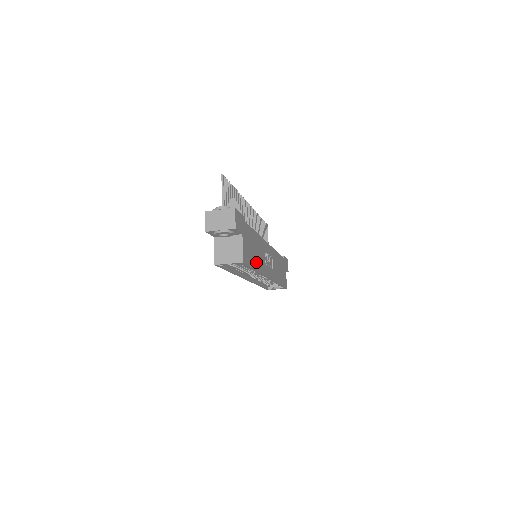
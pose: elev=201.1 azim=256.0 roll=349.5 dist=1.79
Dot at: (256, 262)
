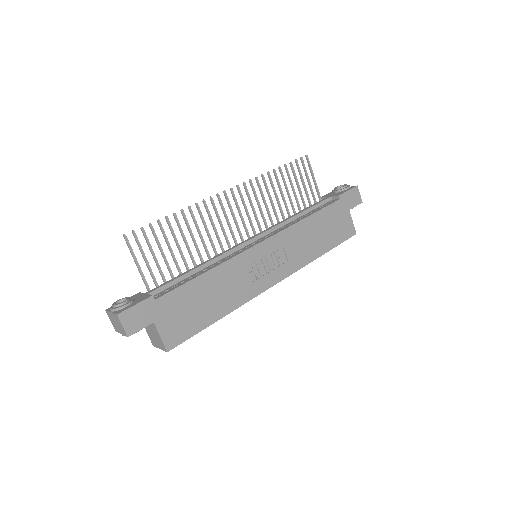
Dot at: (216, 310)
